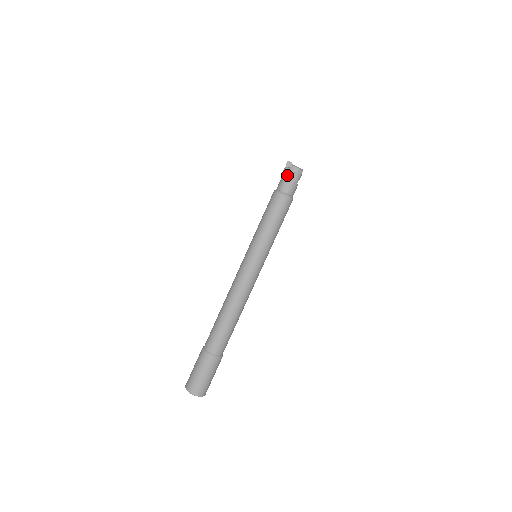
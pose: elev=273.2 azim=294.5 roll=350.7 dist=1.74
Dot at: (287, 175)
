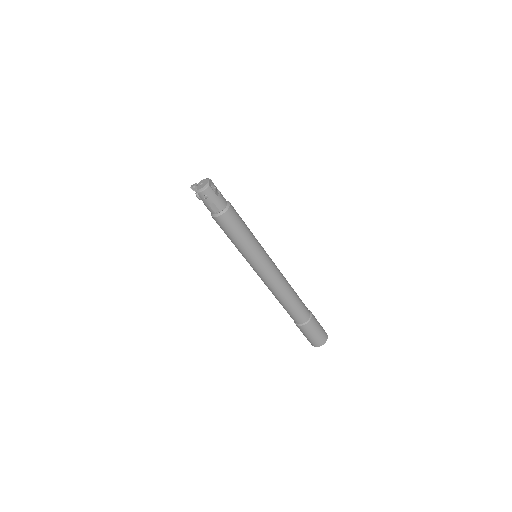
Dot at: (203, 201)
